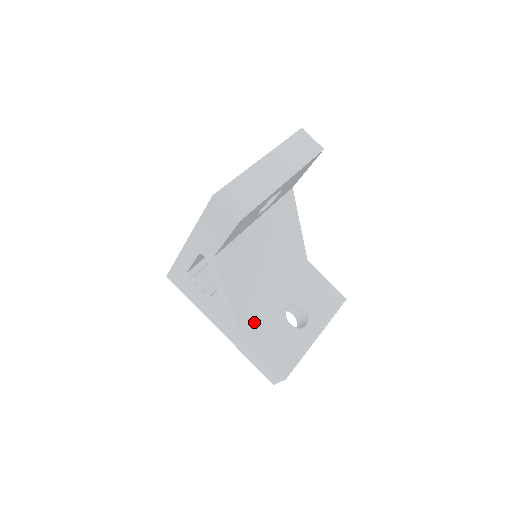
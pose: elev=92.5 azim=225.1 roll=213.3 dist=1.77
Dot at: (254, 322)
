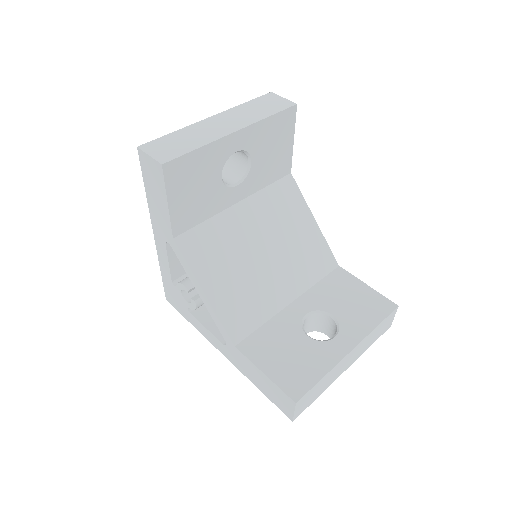
Dot at: (256, 334)
